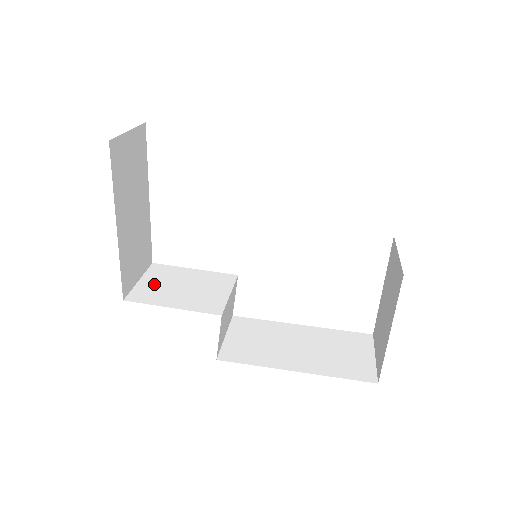
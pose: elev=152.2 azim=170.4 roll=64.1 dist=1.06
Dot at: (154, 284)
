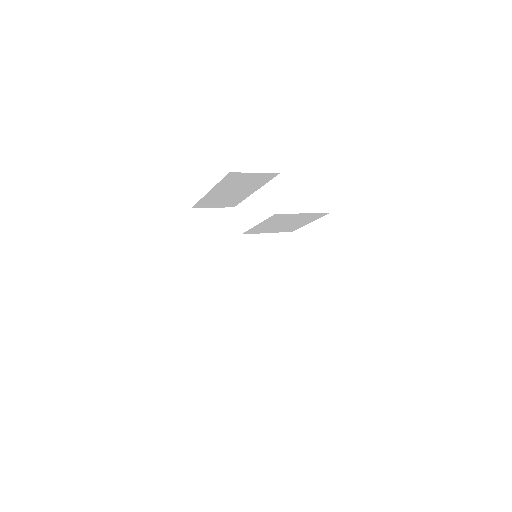
Dot at: occluded
